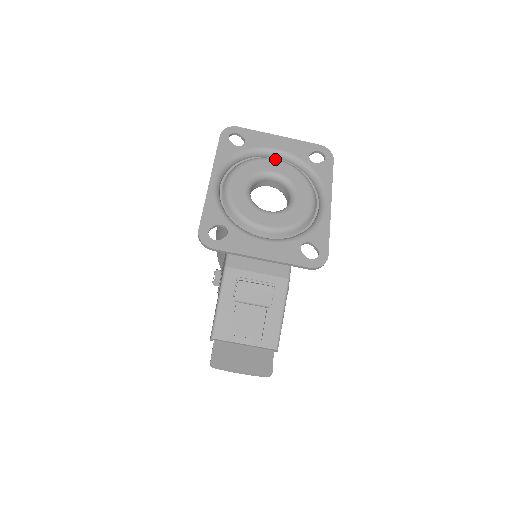
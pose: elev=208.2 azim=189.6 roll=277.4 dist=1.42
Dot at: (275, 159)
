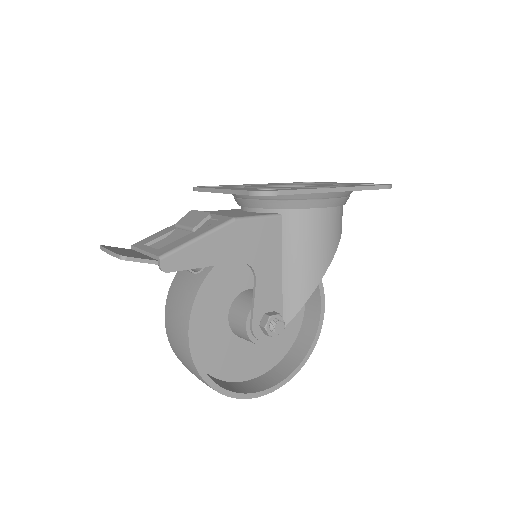
Dot at: occluded
